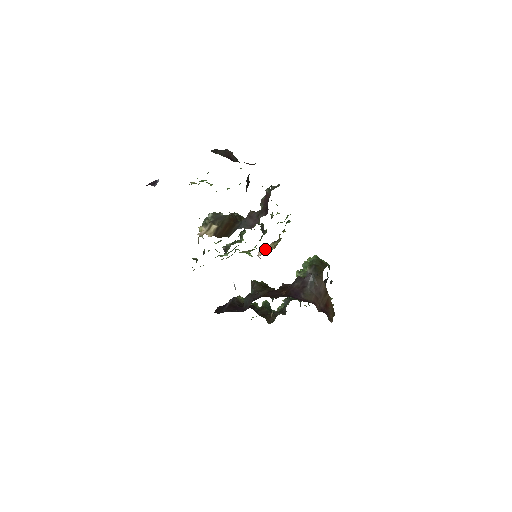
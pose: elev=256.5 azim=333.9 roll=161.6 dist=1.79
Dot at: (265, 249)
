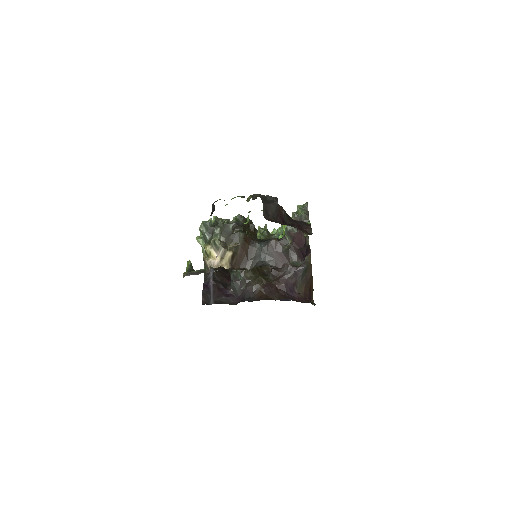
Dot at: occluded
